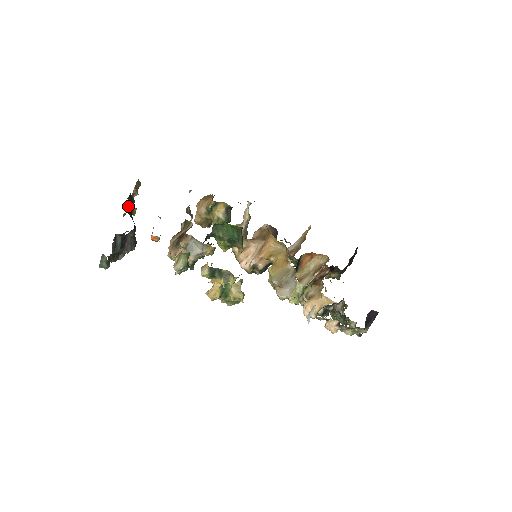
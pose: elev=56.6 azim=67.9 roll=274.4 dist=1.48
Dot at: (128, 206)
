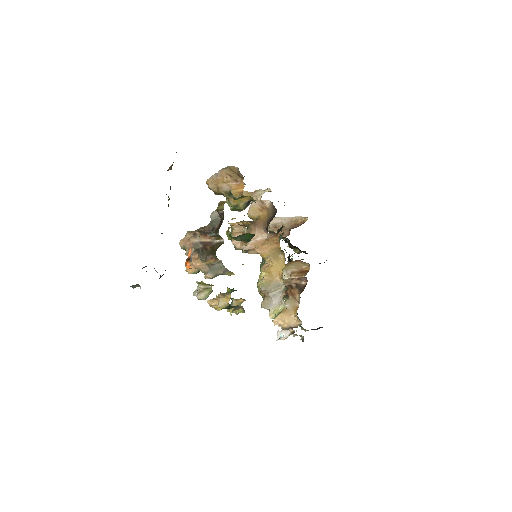
Dot at: occluded
